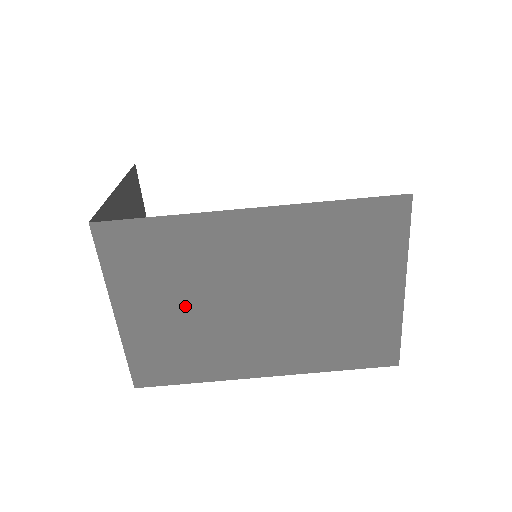
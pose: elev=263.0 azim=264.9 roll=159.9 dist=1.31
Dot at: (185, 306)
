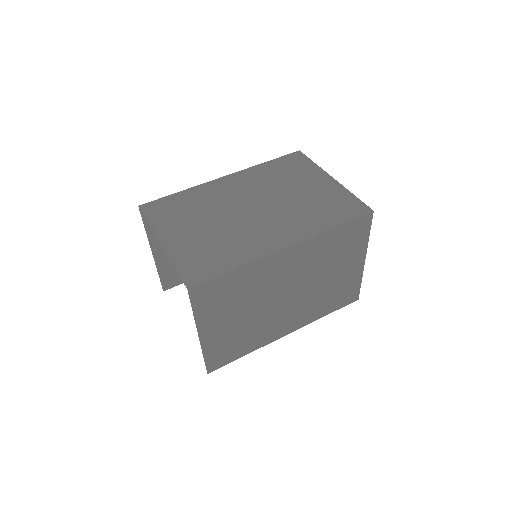
Dot at: (207, 225)
